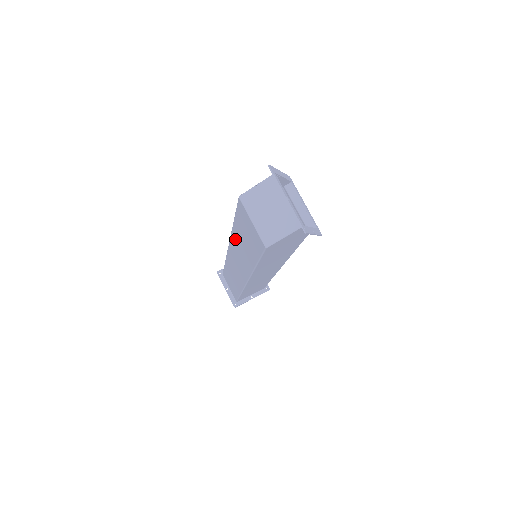
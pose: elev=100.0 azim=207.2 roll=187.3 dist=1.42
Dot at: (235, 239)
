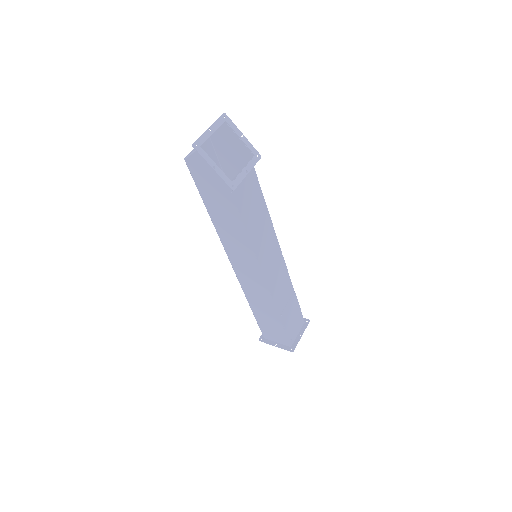
Dot at: occluded
